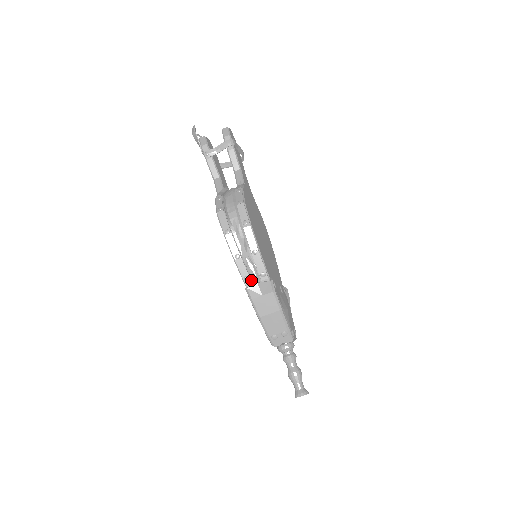
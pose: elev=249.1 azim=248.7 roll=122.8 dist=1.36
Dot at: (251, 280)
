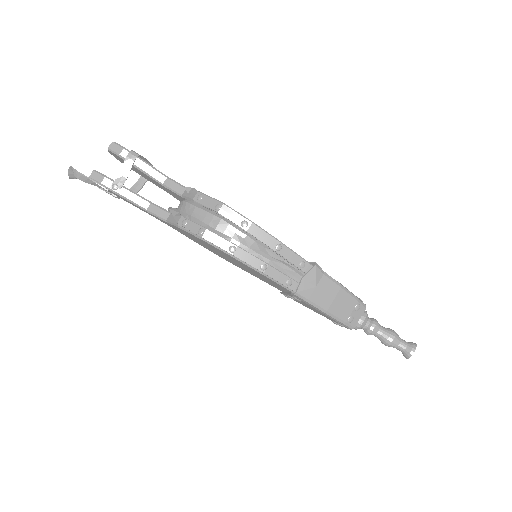
Dot at: (293, 281)
